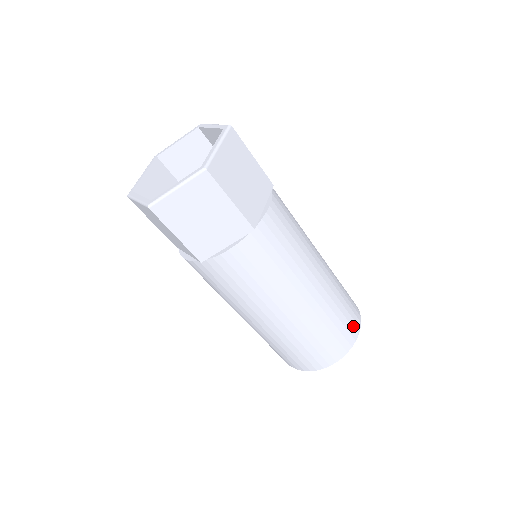
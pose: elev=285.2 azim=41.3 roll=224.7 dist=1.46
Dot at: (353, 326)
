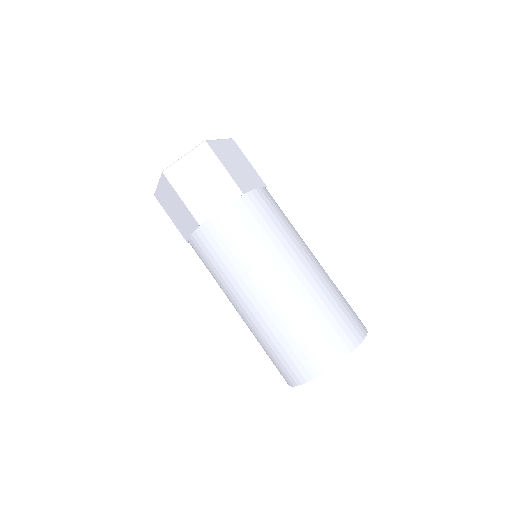
Dot at: (355, 328)
